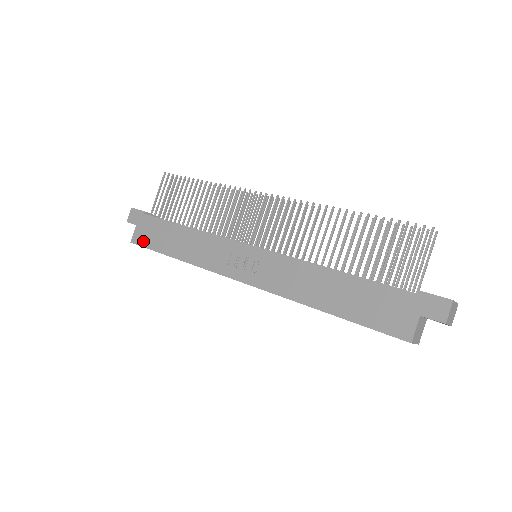
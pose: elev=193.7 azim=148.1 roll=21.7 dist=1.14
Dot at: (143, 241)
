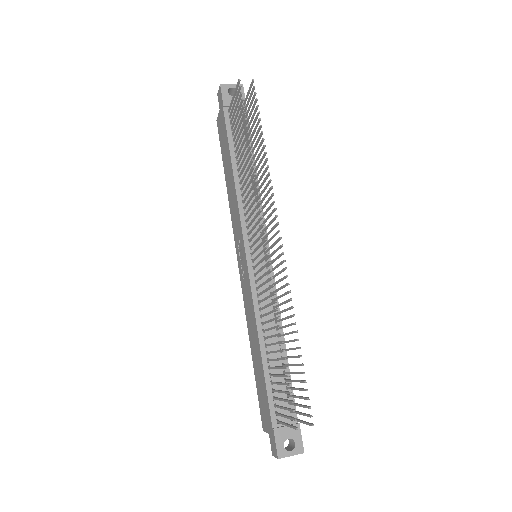
Dot at: (219, 133)
